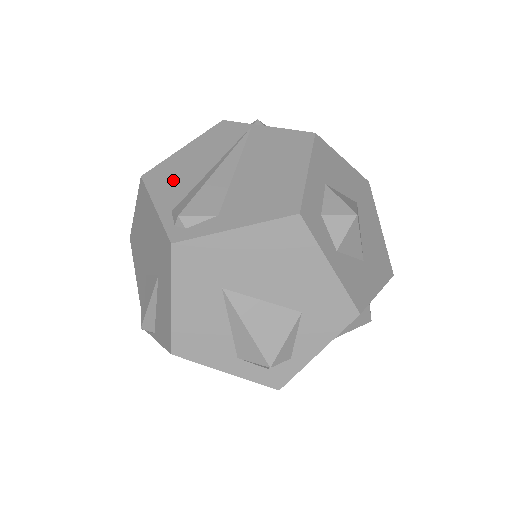
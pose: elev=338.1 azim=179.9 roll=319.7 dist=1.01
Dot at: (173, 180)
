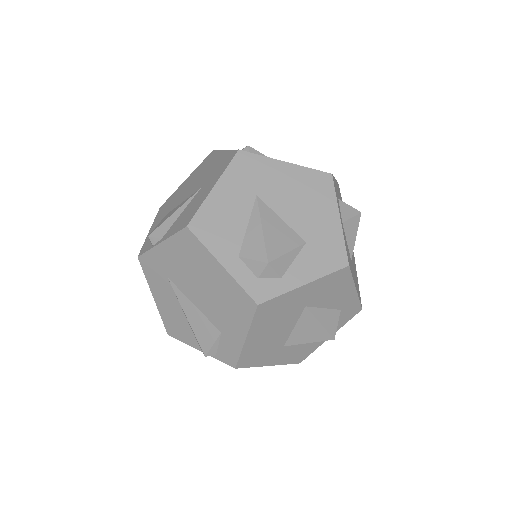
Dot at: occluded
